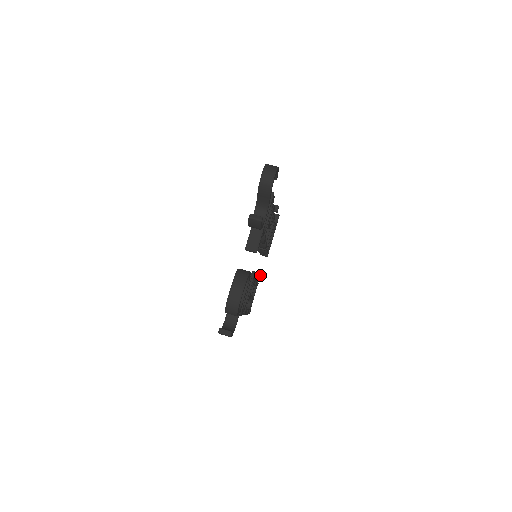
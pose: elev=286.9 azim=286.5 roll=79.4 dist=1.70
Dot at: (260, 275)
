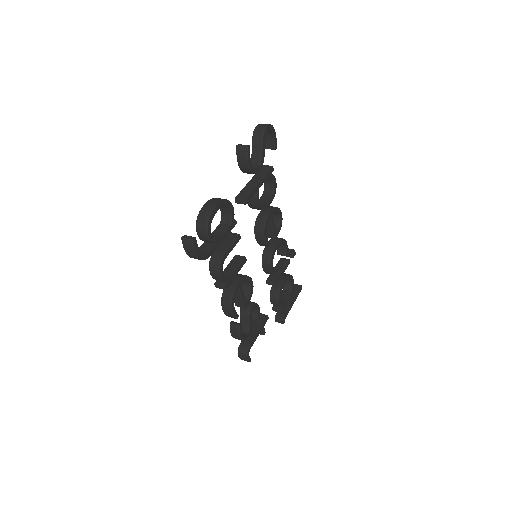
Dot at: (267, 319)
